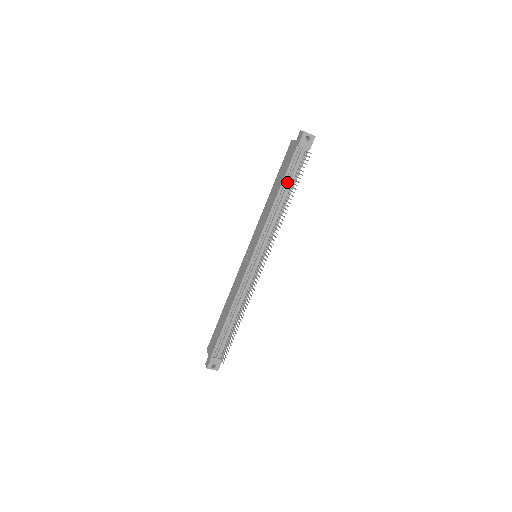
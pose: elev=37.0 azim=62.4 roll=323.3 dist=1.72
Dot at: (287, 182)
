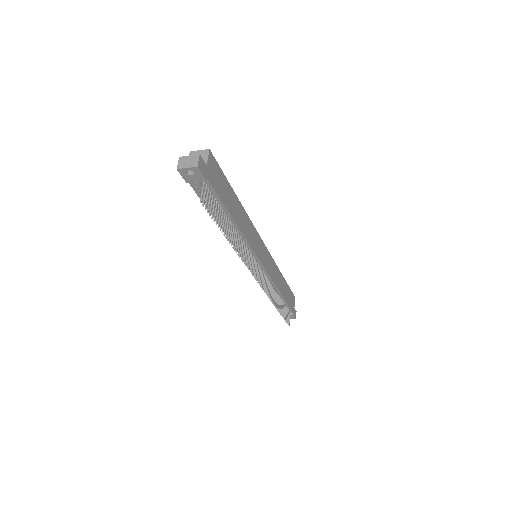
Dot at: occluded
